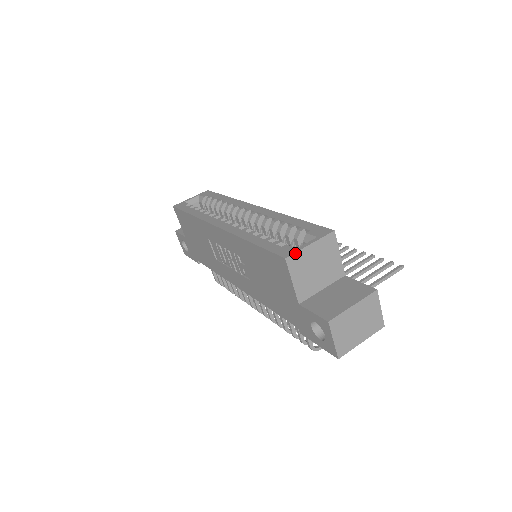
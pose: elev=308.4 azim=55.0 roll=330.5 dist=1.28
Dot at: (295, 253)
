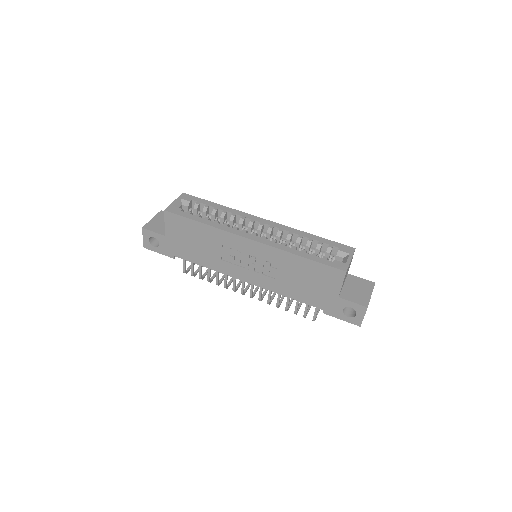
Dot at: occluded
